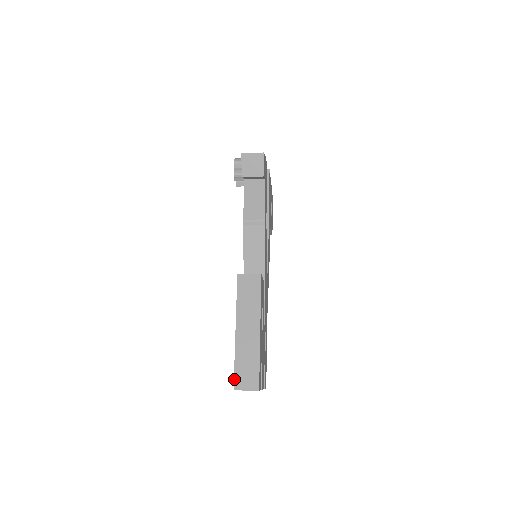
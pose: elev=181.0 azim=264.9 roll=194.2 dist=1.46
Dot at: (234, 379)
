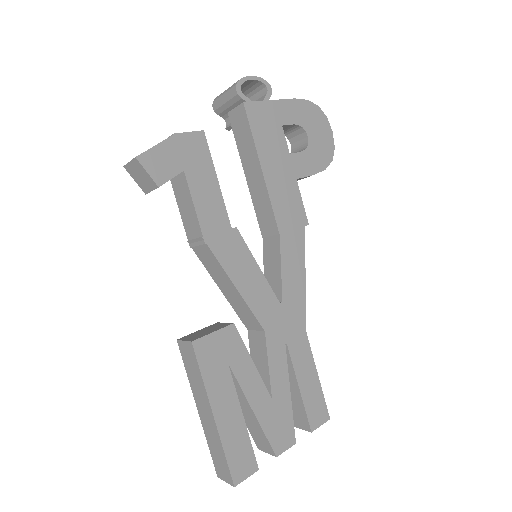
Dot at: (214, 465)
